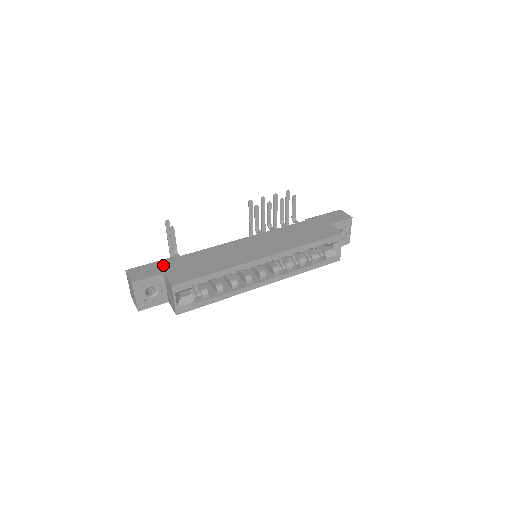
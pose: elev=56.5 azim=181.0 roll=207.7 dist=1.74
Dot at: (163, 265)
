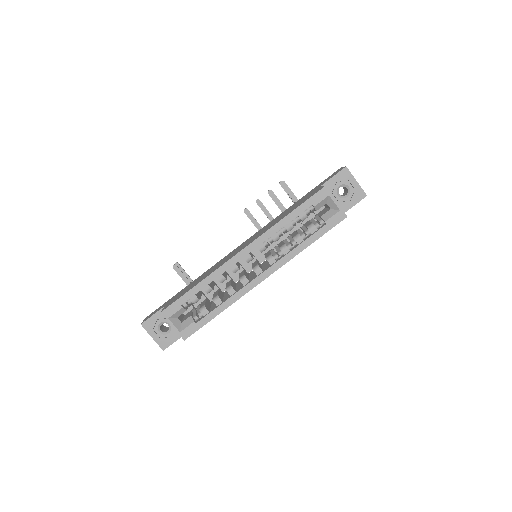
Dot at: (169, 300)
